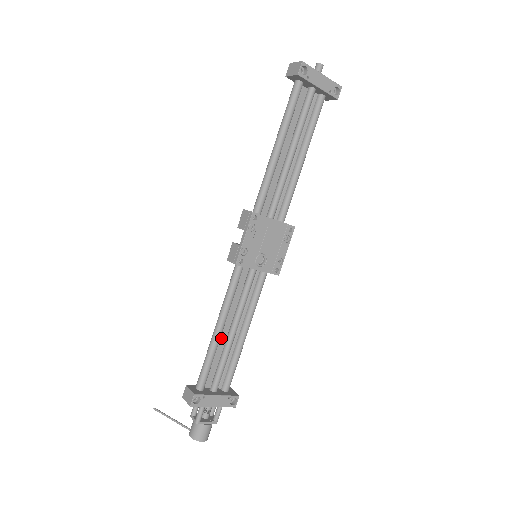
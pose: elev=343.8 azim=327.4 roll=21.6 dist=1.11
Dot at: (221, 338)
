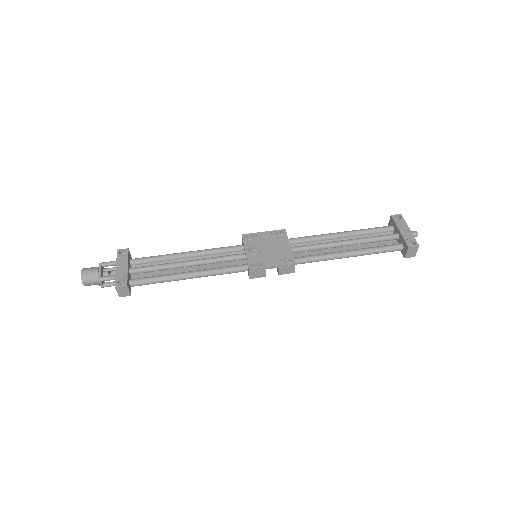
Dot at: occluded
